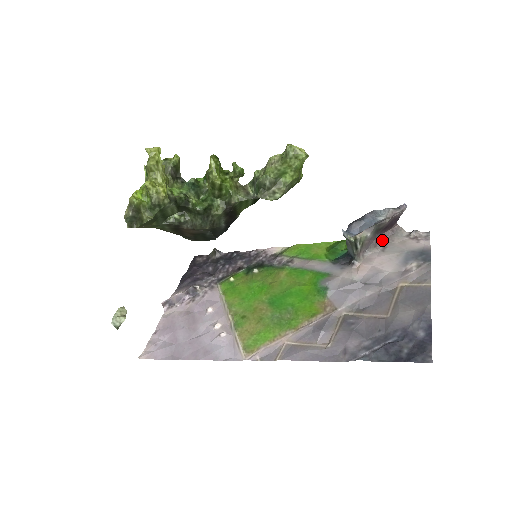
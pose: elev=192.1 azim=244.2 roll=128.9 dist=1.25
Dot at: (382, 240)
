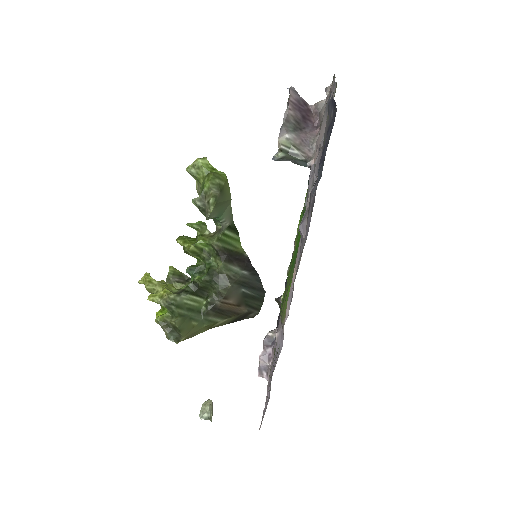
Dot at: (317, 128)
